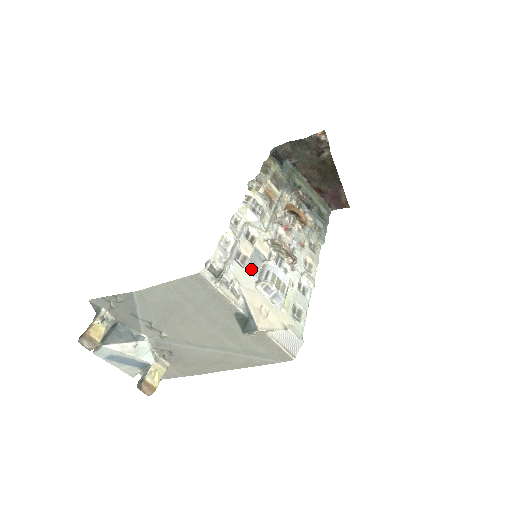
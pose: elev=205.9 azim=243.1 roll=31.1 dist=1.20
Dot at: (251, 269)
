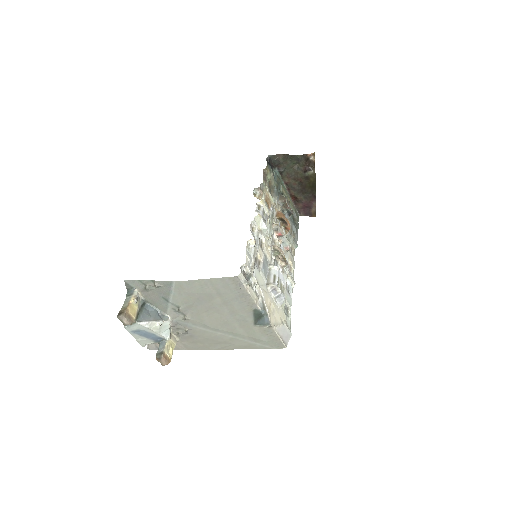
Dot at: (264, 272)
